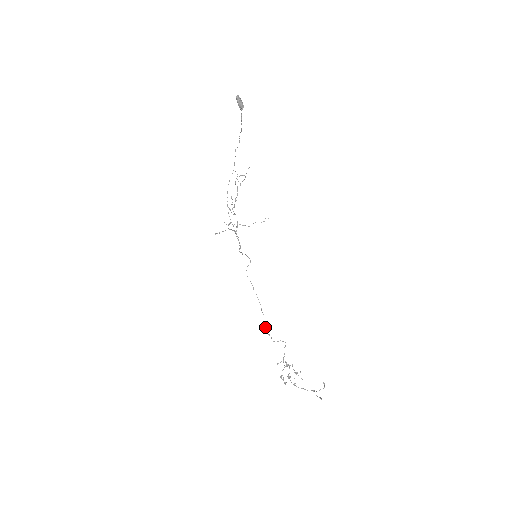
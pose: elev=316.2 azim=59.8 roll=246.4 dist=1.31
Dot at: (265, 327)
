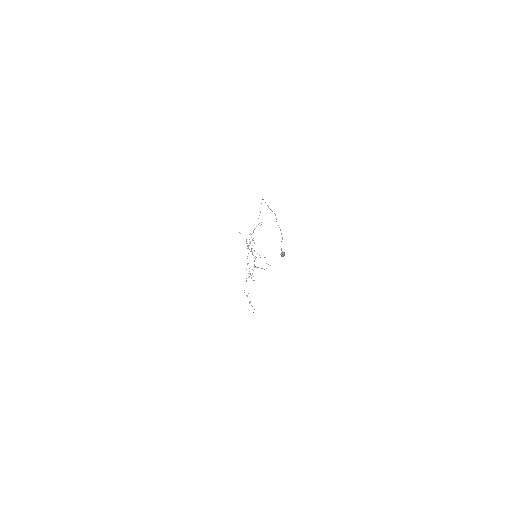
Dot at: occluded
